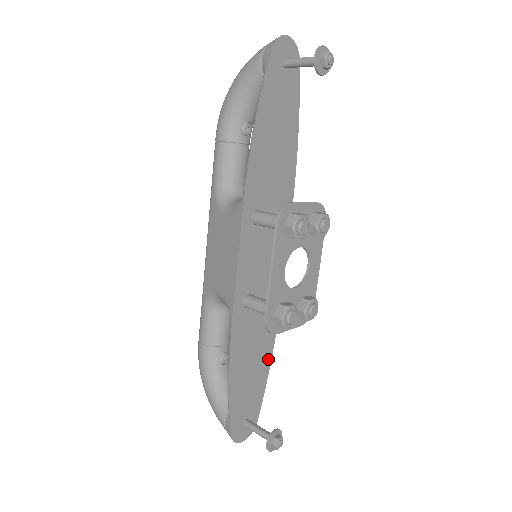
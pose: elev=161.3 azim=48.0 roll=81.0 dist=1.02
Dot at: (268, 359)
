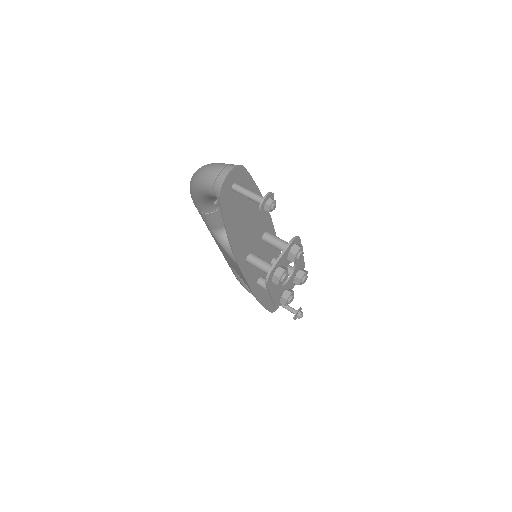
Dot at: occluded
